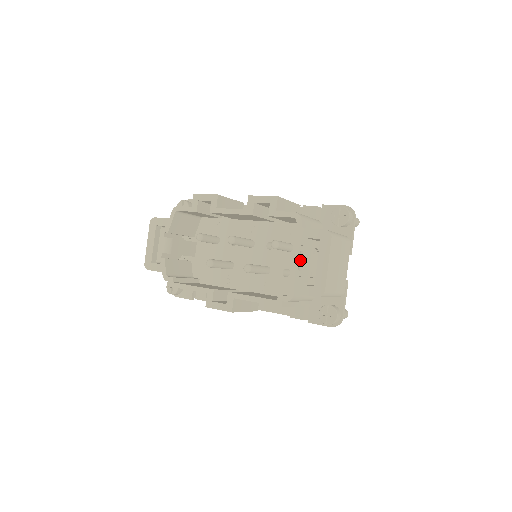
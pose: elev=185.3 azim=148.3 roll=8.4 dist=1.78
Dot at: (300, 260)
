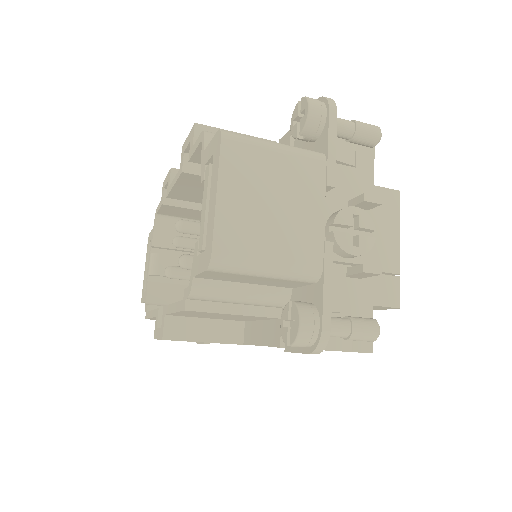
Dot at: (201, 210)
